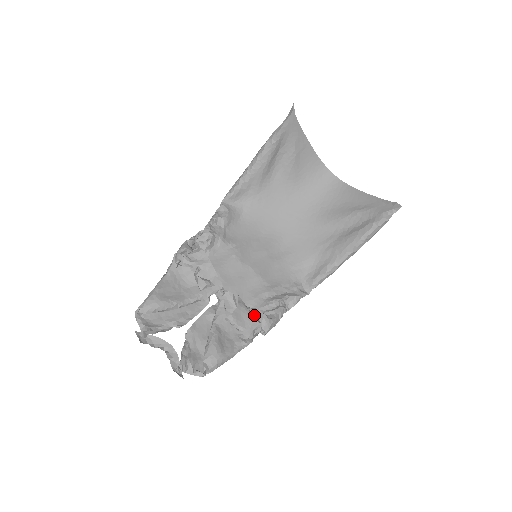
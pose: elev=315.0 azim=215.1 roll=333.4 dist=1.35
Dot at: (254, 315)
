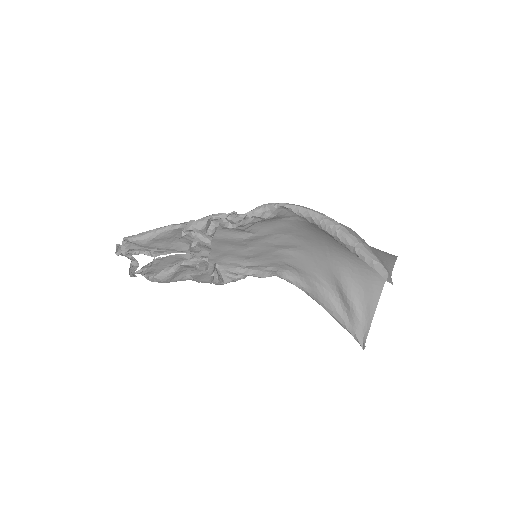
Dot at: (213, 278)
